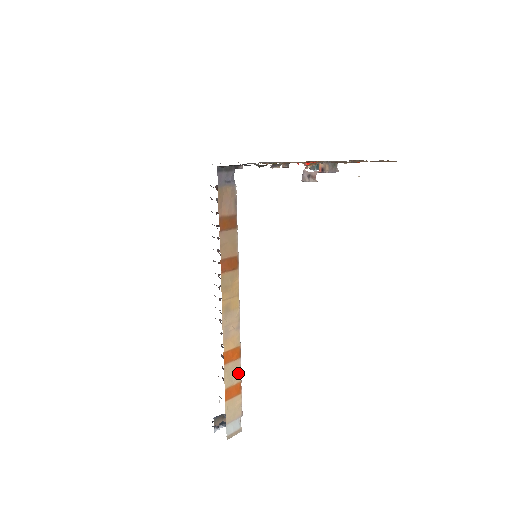
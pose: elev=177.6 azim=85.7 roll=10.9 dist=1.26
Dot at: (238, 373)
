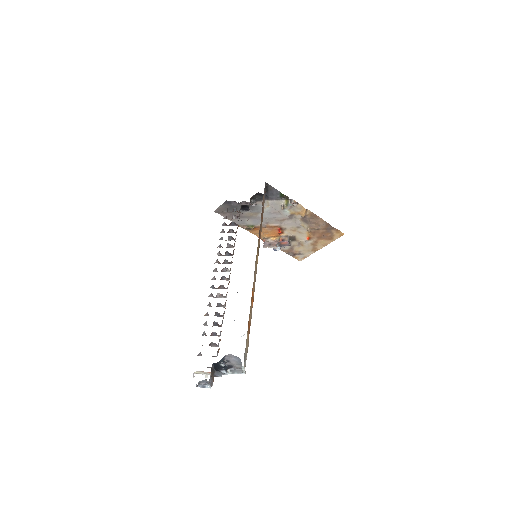
Dot at: (251, 317)
